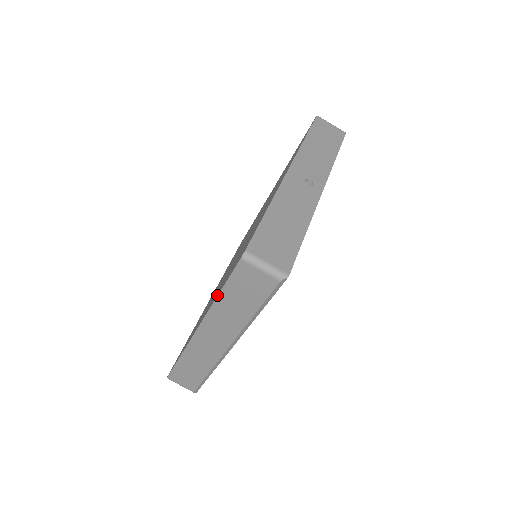
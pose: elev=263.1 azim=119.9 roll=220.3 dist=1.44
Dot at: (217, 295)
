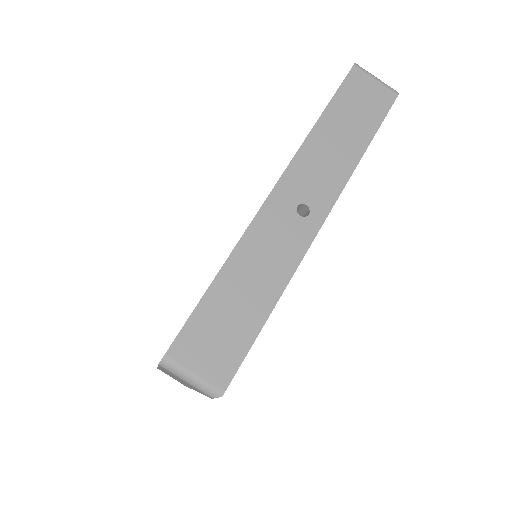
Dot at: occluded
